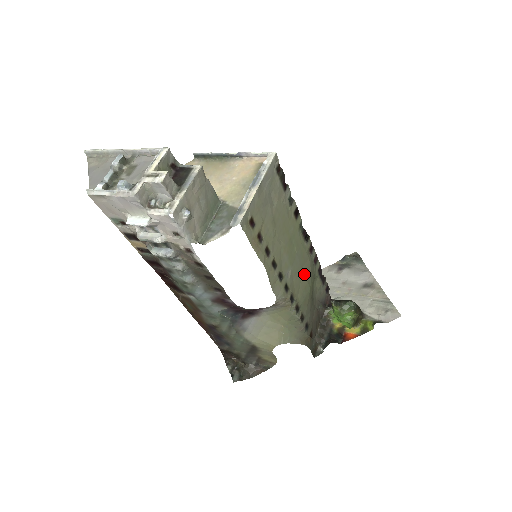
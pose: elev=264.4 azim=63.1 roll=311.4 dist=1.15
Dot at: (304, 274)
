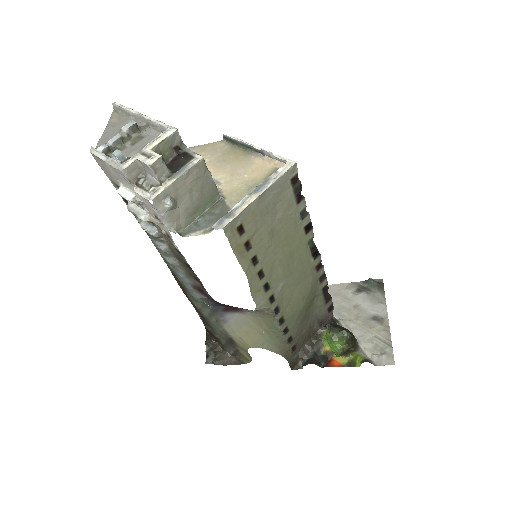
Dot at: (300, 290)
